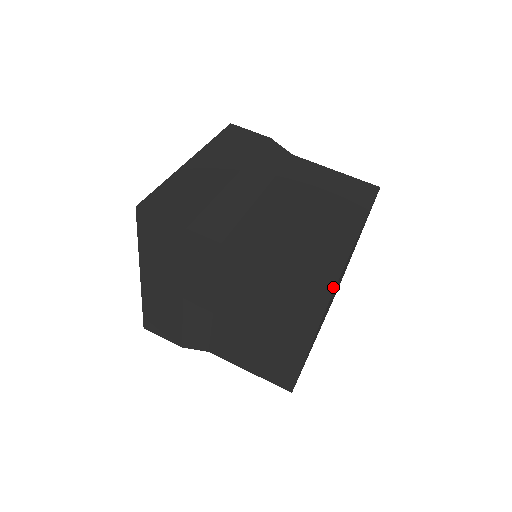
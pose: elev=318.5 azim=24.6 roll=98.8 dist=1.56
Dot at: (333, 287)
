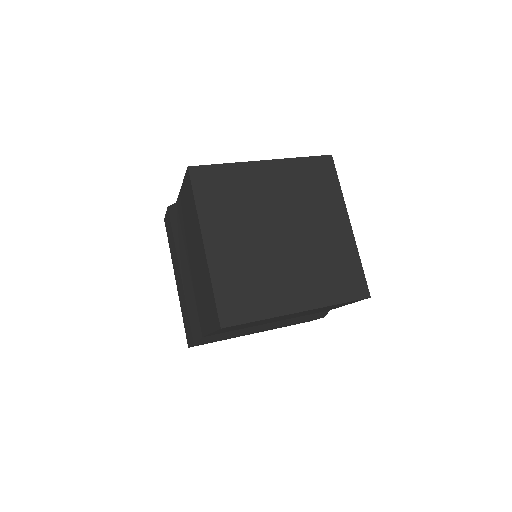
Dot at: (192, 167)
